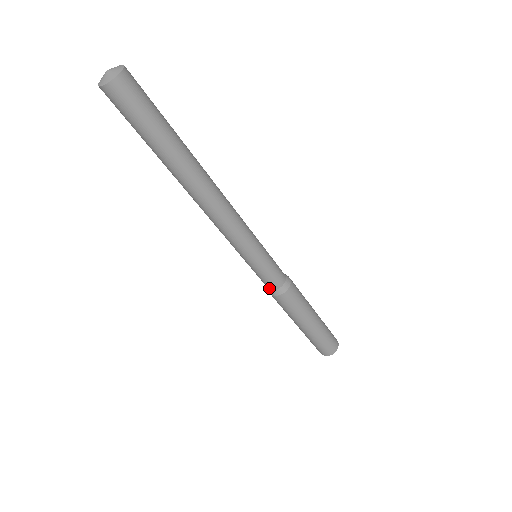
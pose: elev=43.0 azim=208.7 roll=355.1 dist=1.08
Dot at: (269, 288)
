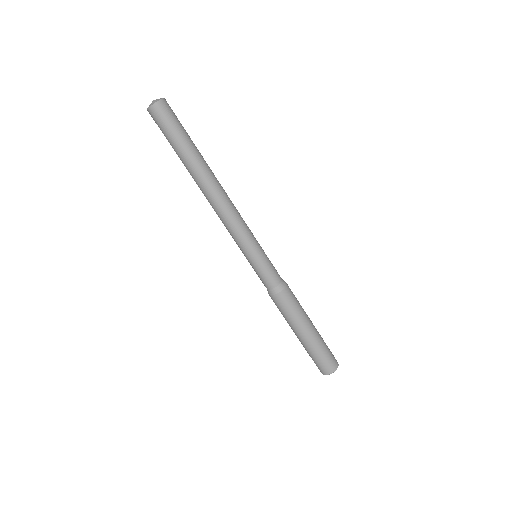
Dot at: (272, 287)
